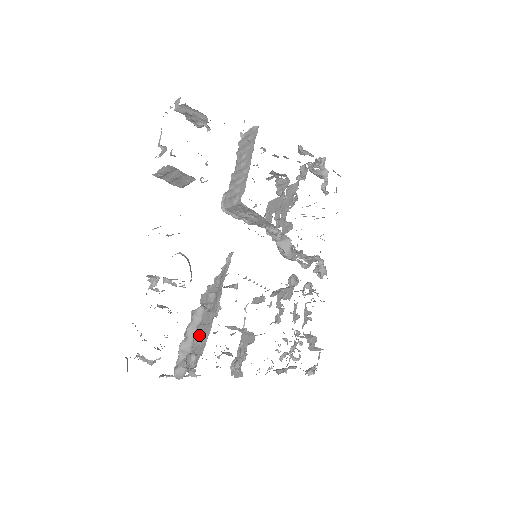
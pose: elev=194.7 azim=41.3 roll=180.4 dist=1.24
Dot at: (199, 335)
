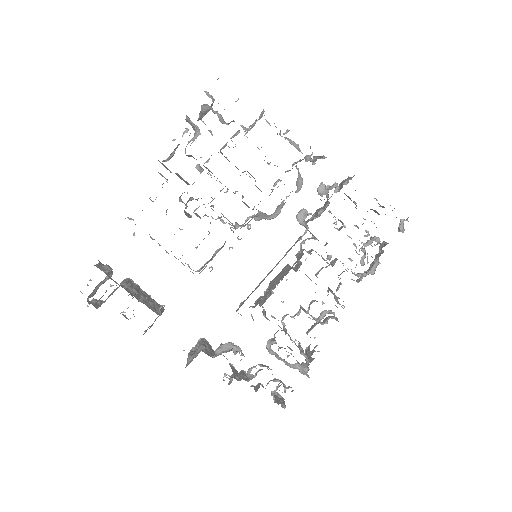
Dot at: (290, 338)
